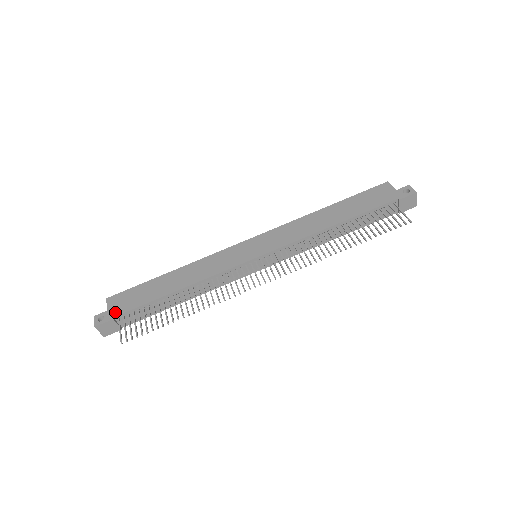
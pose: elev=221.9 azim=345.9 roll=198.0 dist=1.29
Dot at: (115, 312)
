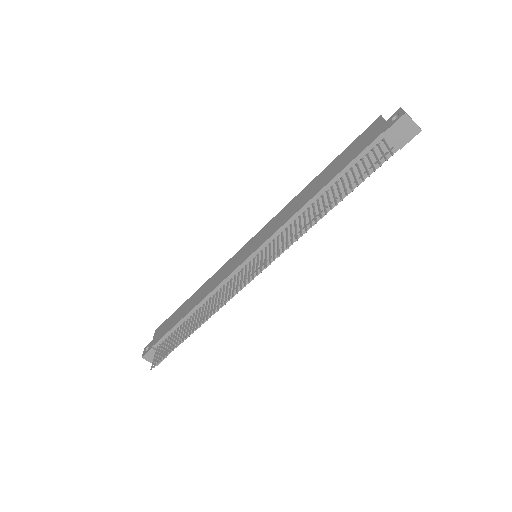
Dot at: (155, 341)
